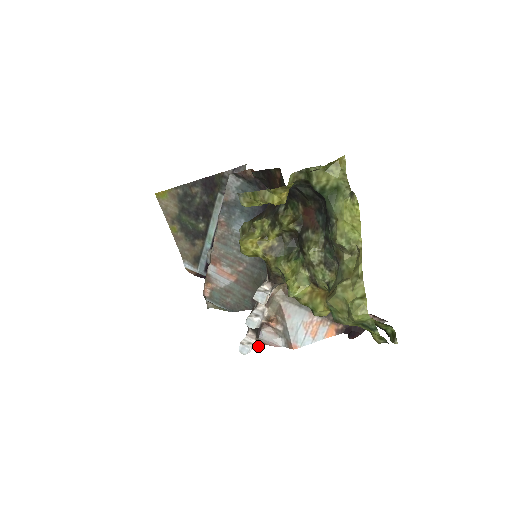
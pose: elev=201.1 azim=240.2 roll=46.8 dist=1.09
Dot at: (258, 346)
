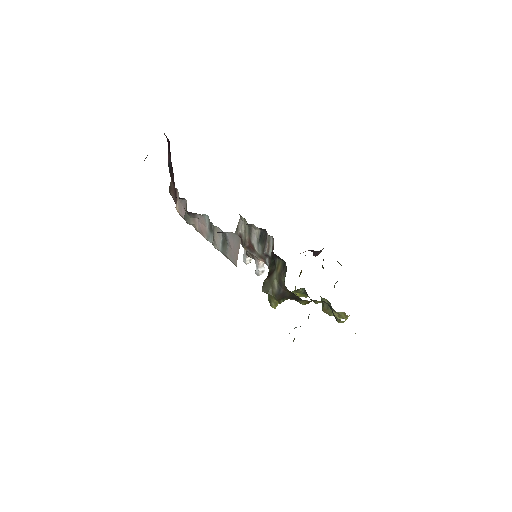
Dot at: occluded
